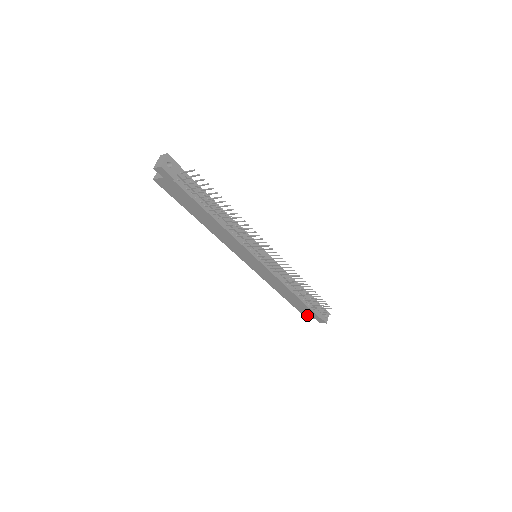
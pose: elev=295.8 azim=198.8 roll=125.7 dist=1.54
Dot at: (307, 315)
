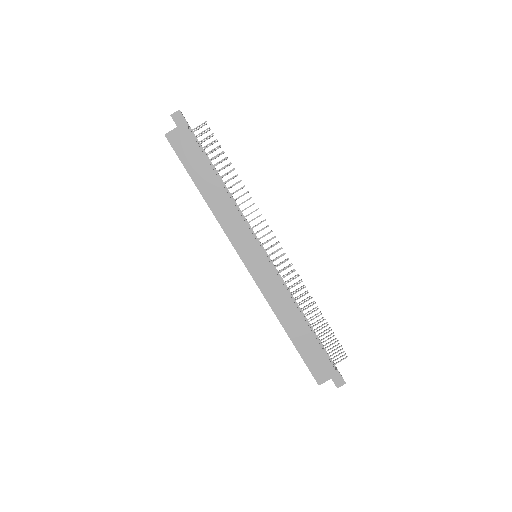
Dot at: (319, 374)
